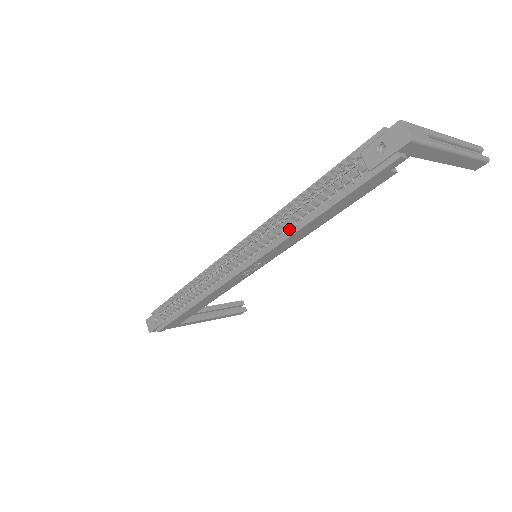
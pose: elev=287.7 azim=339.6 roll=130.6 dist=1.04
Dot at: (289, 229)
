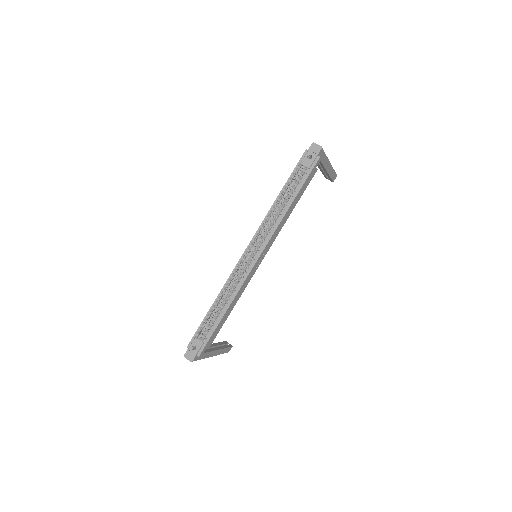
Dot at: (278, 218)
